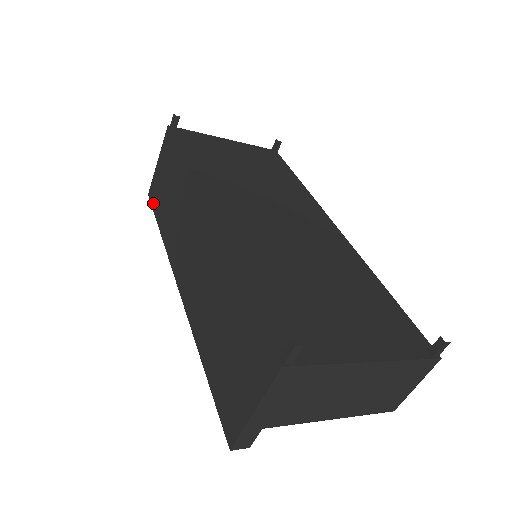
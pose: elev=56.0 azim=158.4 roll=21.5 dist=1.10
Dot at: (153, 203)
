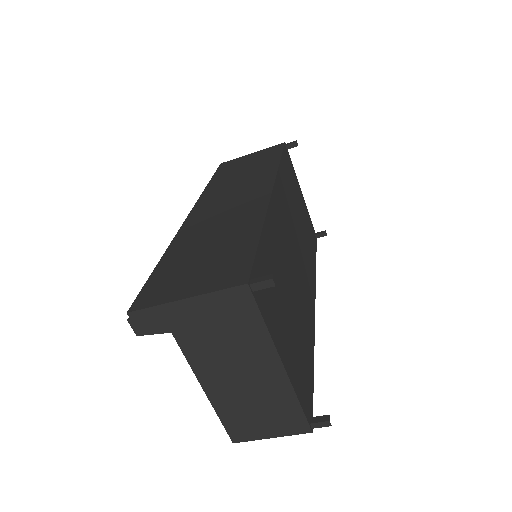
Dot at: (221, 169)
